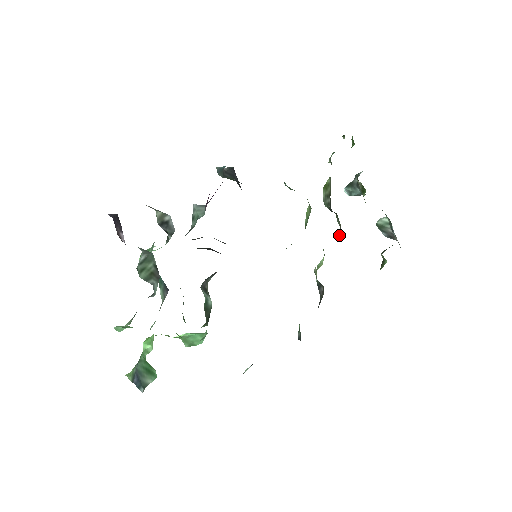
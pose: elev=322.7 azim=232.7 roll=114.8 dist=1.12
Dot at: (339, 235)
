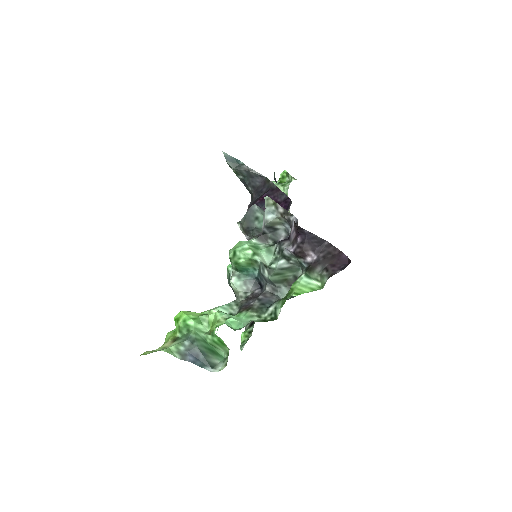
Dot at: occluded
